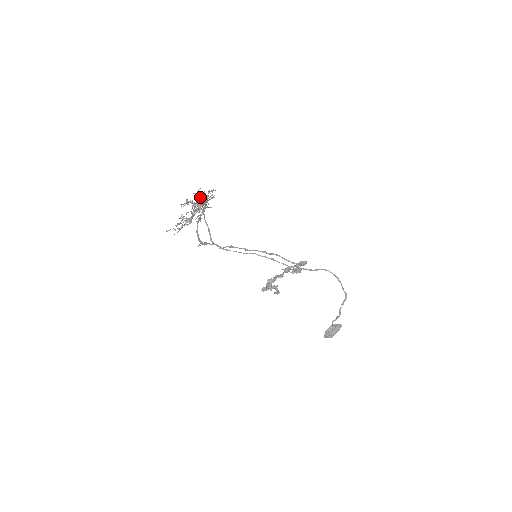
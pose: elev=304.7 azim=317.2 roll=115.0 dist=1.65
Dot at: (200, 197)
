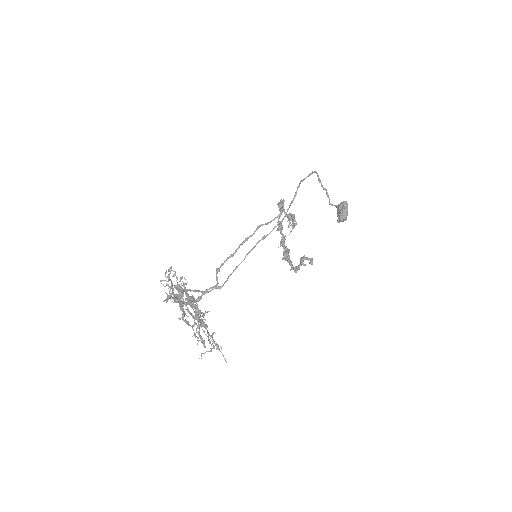
Dot at: occluded
